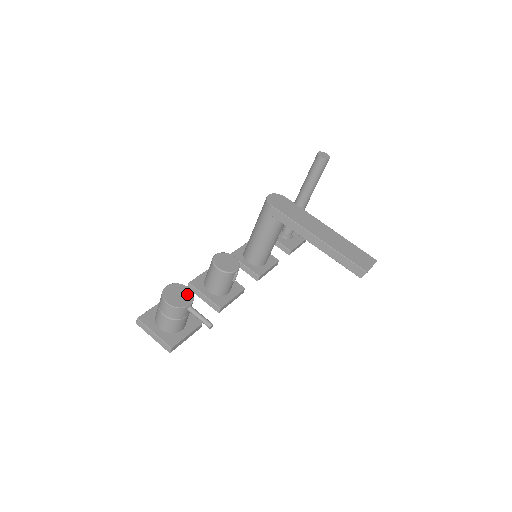
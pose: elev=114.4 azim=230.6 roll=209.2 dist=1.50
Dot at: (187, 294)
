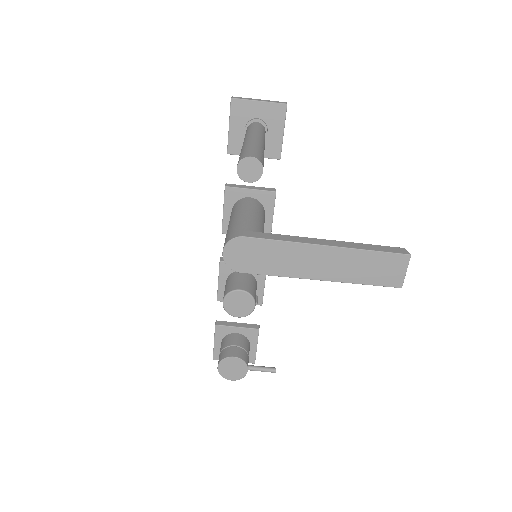
Dot at: (238, 364)
